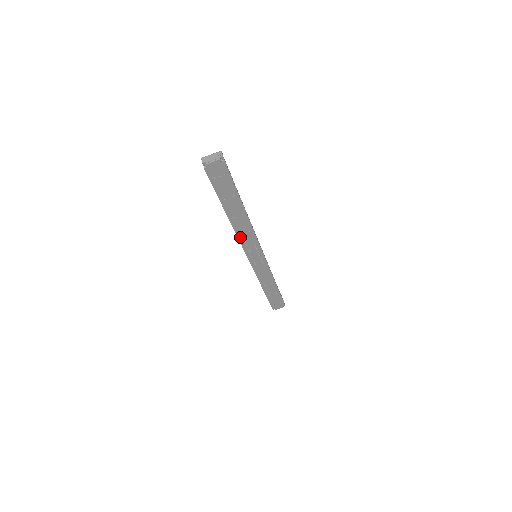
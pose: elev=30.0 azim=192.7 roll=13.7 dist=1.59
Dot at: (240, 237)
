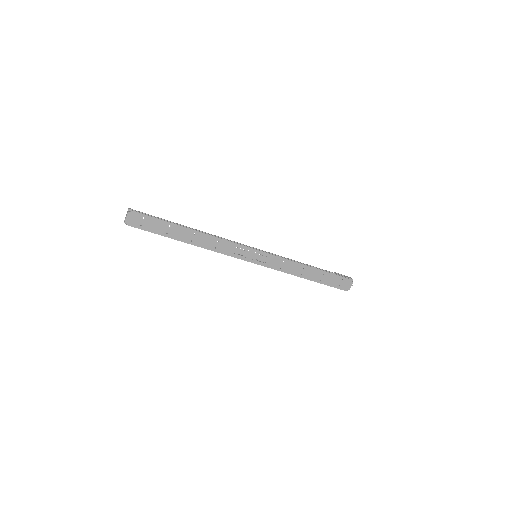
Dot at: (218, 251)
